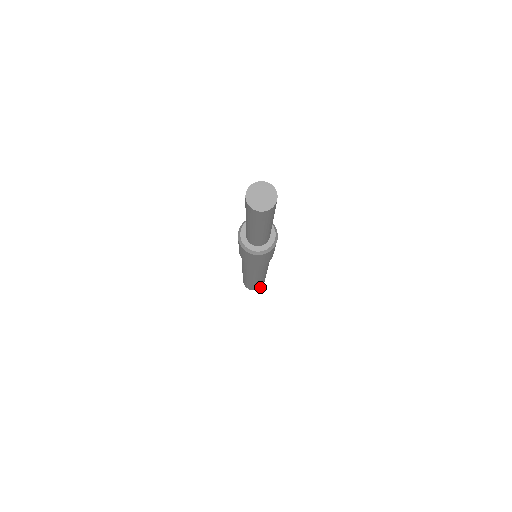
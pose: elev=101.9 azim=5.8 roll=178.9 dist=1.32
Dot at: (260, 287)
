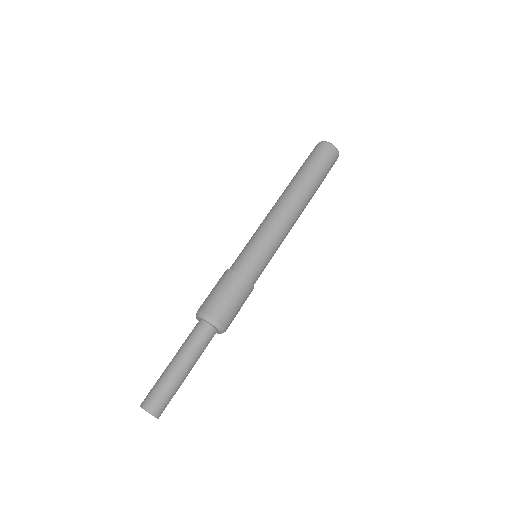
Dot at: (334, 162)
